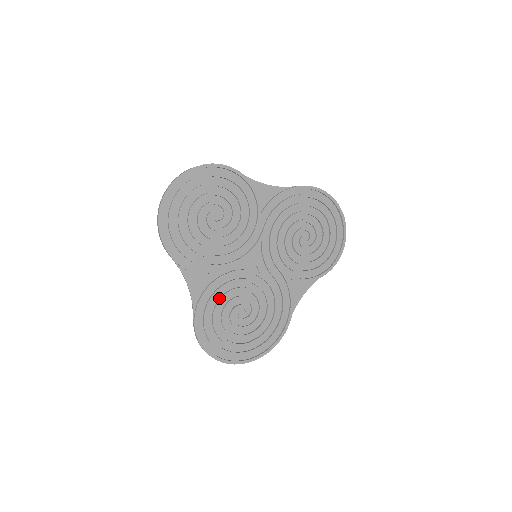
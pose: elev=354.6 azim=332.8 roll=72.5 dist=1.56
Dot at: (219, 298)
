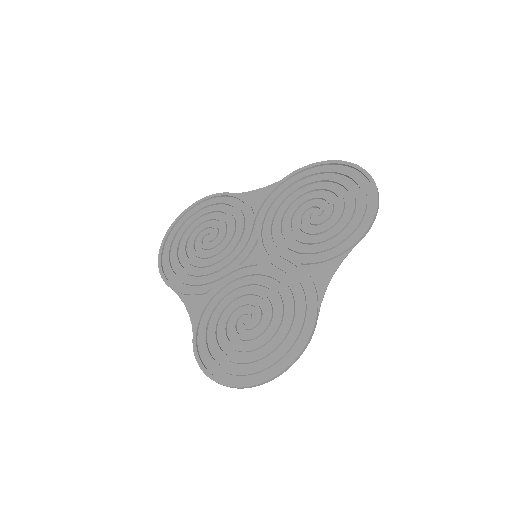
Dot at: (219, 312)
